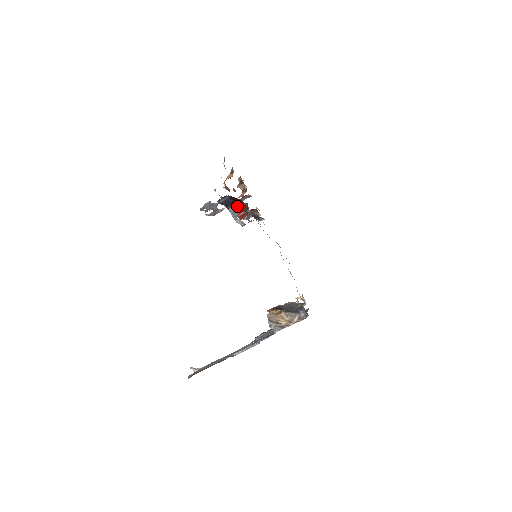
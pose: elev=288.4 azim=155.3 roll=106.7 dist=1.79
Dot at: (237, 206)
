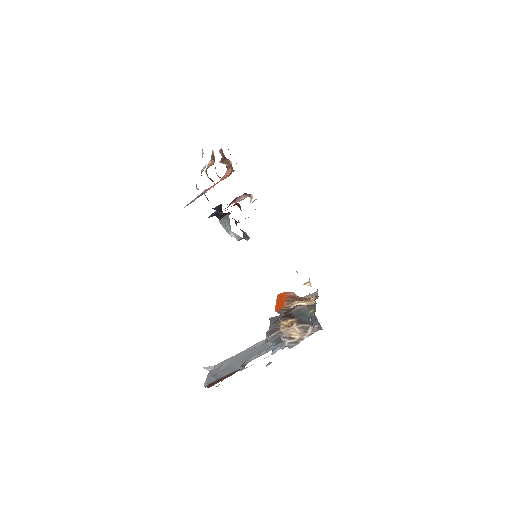
Dot at: occluded
